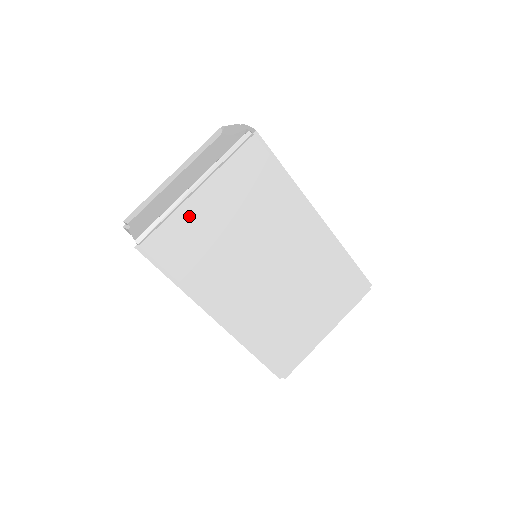
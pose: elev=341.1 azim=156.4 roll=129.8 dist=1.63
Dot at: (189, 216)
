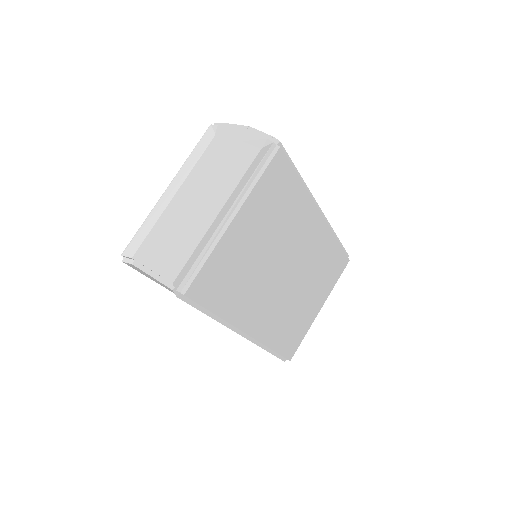
Dot at: (226, 248)
